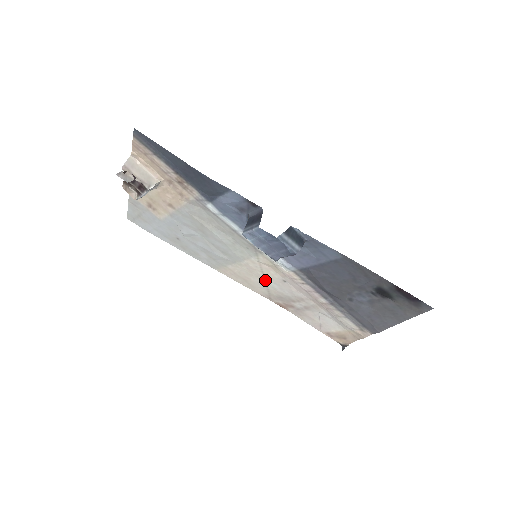
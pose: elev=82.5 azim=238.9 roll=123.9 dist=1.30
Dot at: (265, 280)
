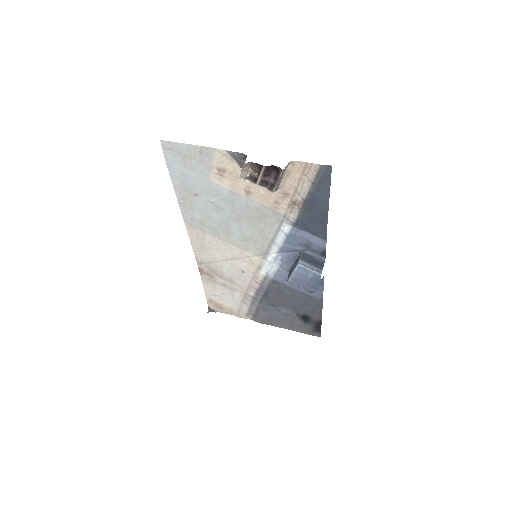
Dot at: (225, 260)
